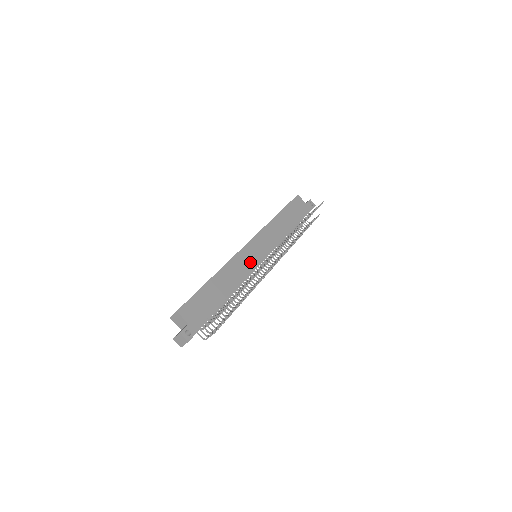
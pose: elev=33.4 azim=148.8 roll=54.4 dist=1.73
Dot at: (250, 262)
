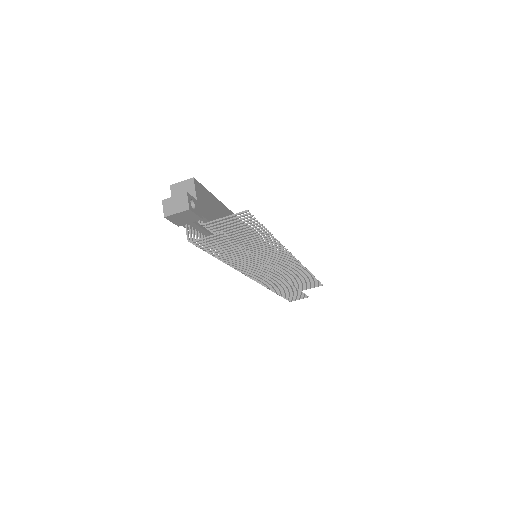
Dot at: occluded
